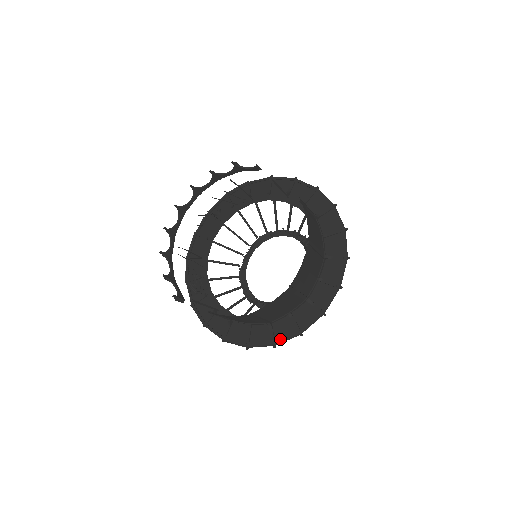
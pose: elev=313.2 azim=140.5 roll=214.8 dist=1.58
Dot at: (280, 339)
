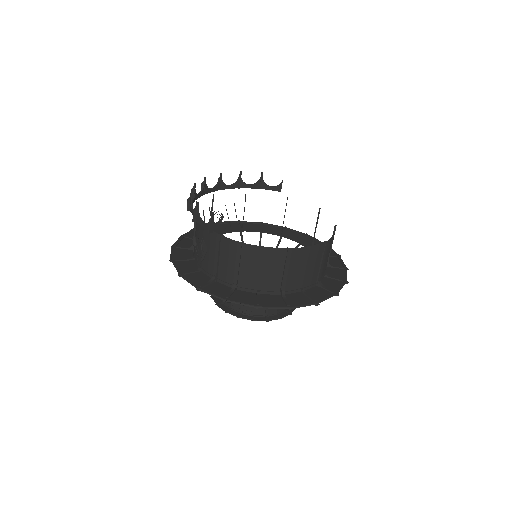
Dot at: (296, 304)
